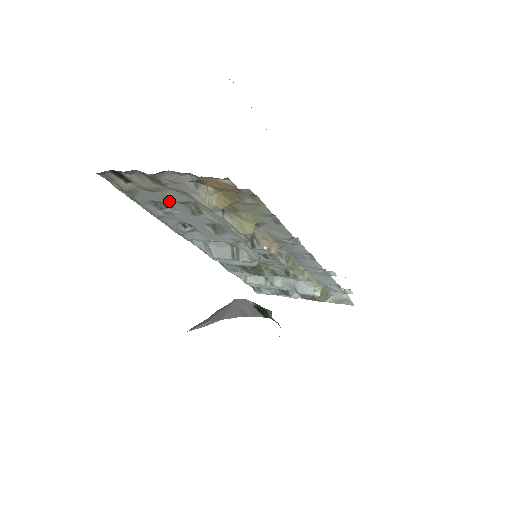
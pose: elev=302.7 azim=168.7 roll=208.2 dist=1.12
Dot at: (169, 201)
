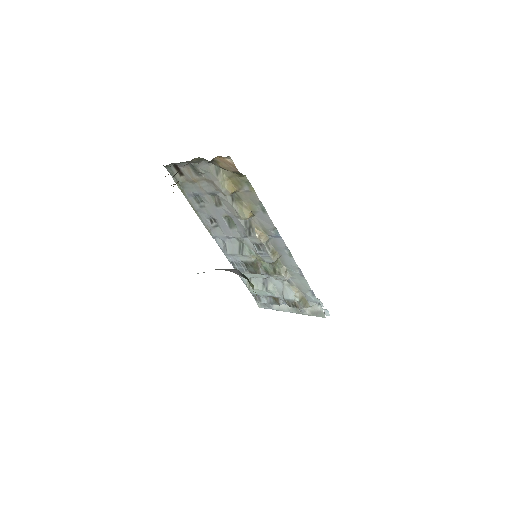
Dot at: (203, 192)
